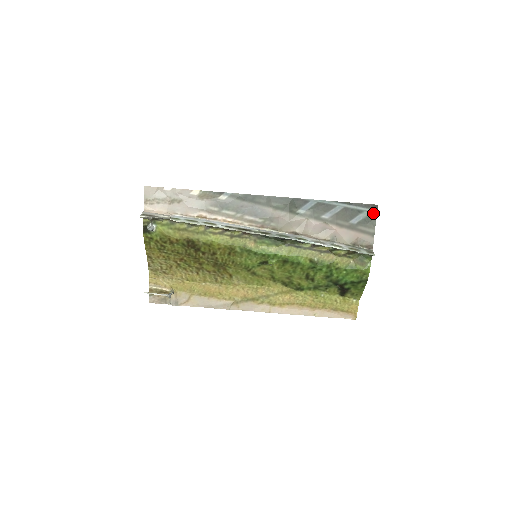
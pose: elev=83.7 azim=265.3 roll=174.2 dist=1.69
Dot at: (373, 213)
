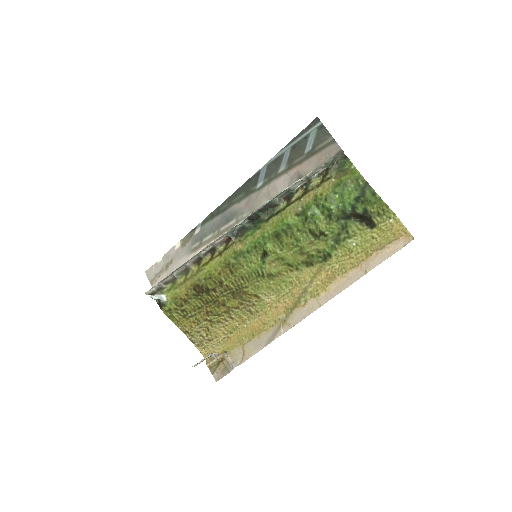
Dot at: (319, 127)
